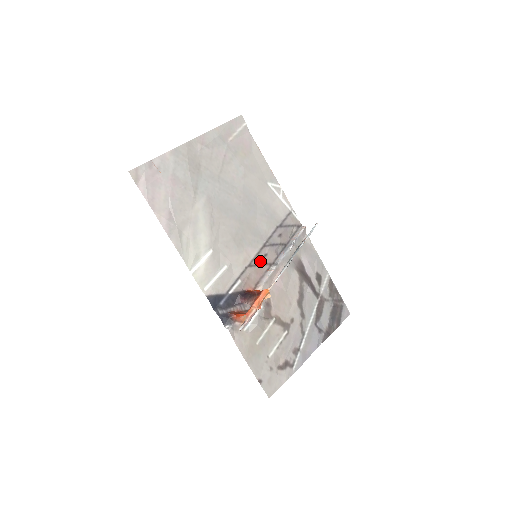
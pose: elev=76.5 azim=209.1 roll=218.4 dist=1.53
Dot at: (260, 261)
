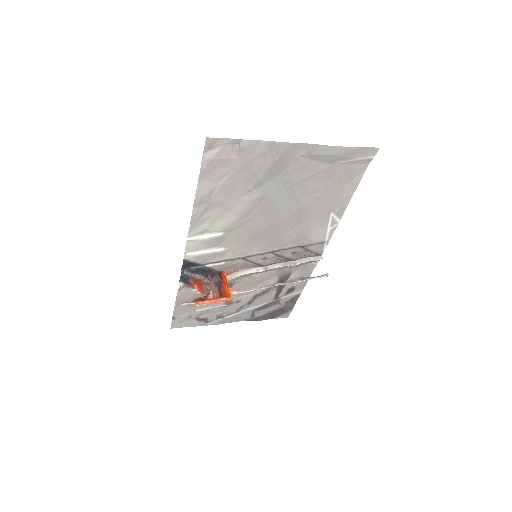
Dot at: (256, 260)
